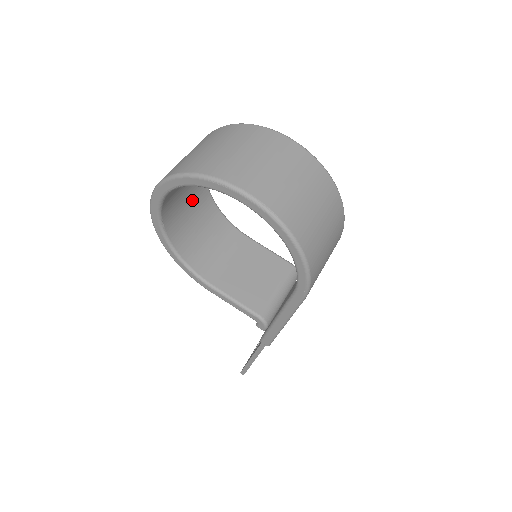
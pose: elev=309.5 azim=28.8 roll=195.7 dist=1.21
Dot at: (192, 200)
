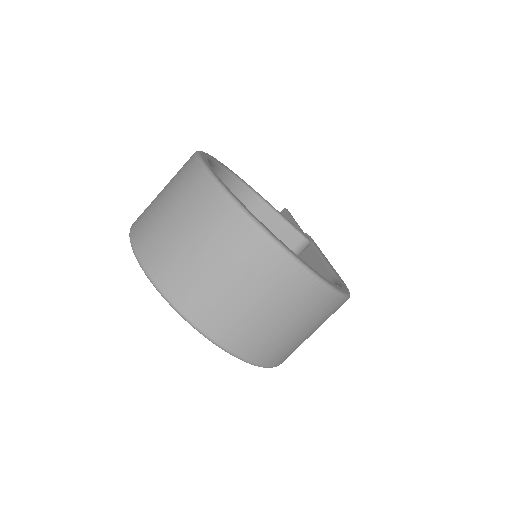
Dot at: occluded
